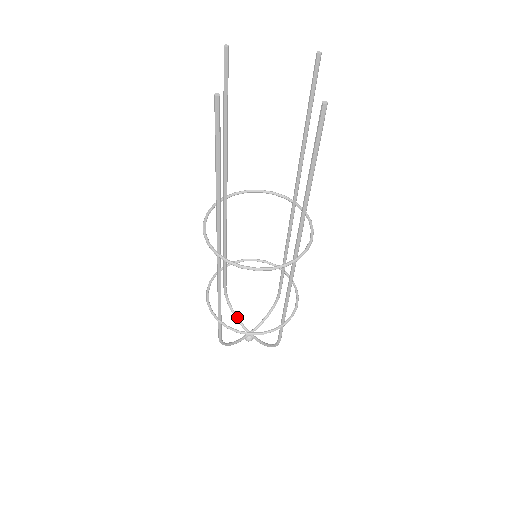
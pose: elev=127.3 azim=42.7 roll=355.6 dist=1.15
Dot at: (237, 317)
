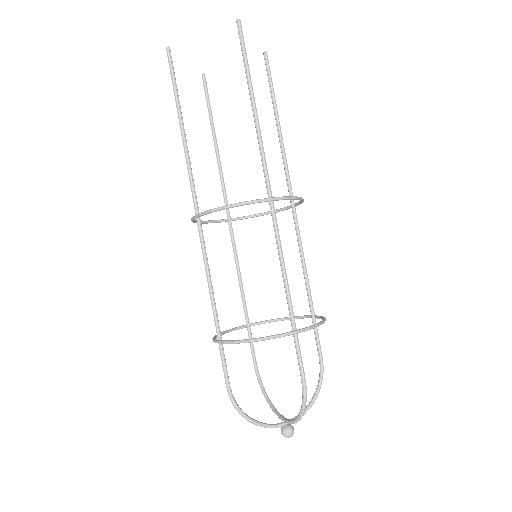
Dot at: (272, 405)
